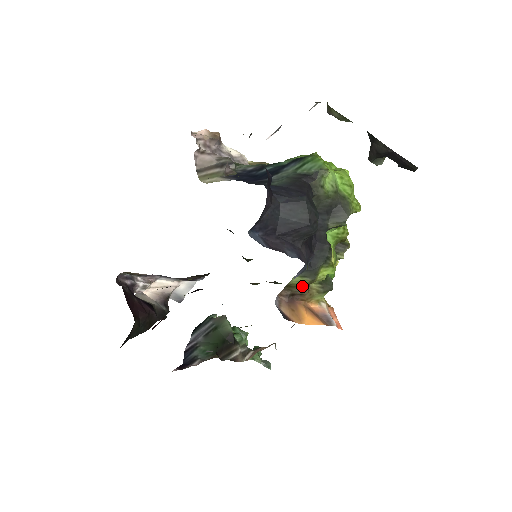
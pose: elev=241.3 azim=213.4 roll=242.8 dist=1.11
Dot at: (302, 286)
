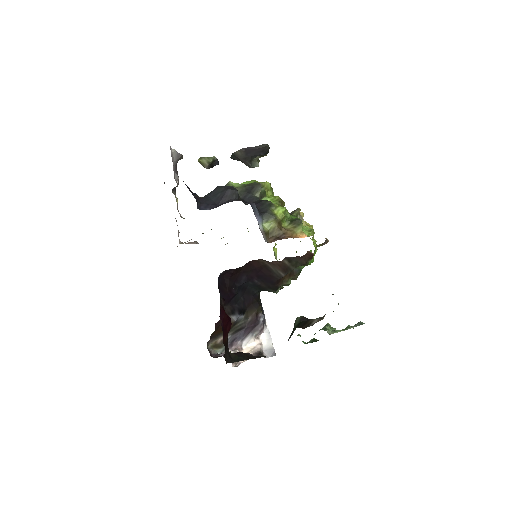
Dot at: (276, 228)
